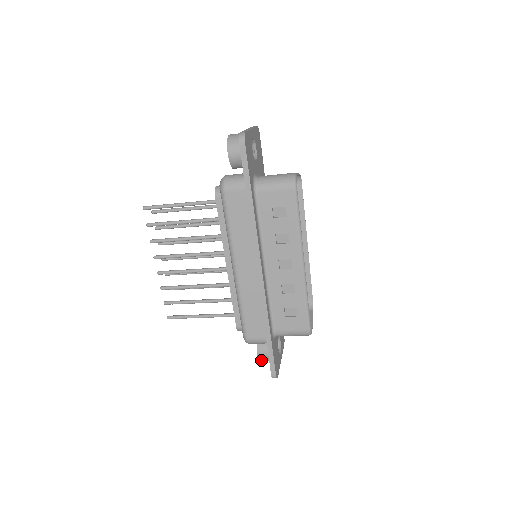
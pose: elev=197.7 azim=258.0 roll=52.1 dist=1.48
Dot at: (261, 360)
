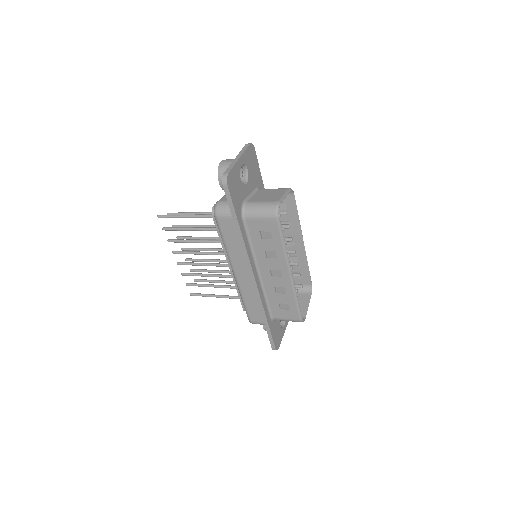
Dot at: occluded
